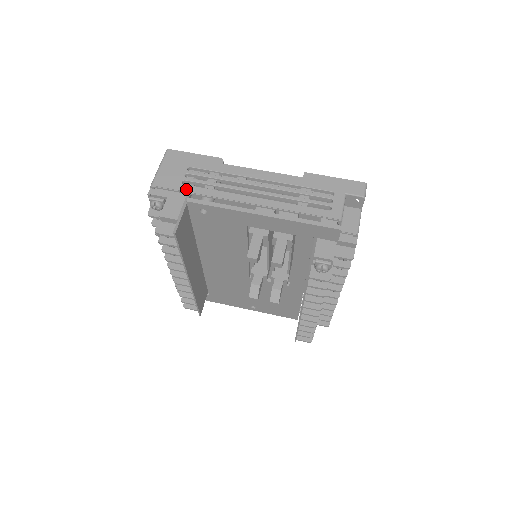
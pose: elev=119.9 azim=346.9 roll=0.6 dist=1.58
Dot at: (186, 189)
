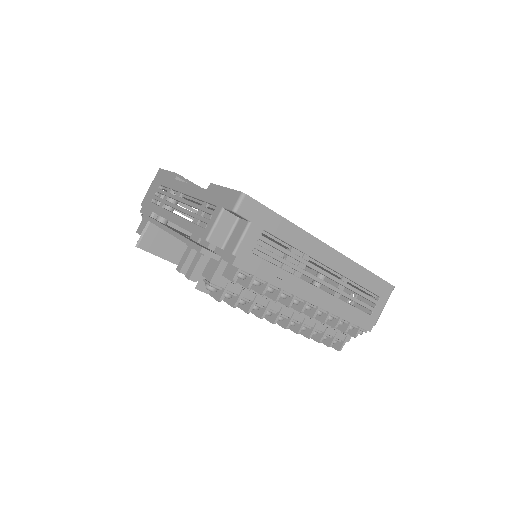
Dot at: (150, 207)
